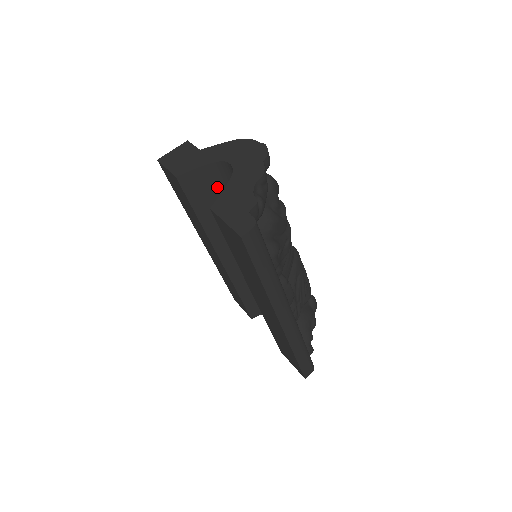
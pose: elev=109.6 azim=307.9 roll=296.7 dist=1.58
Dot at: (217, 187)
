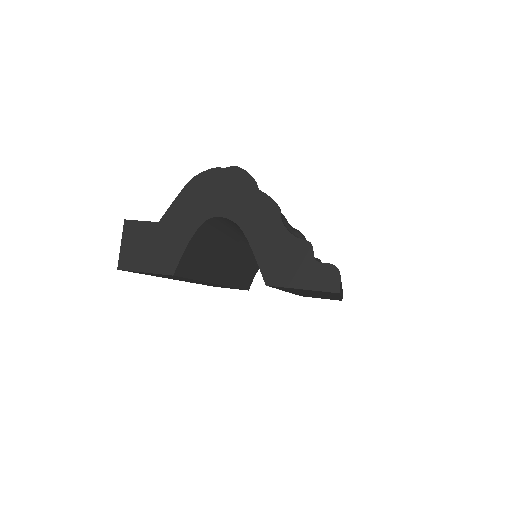
Dot at: (205, 242)
